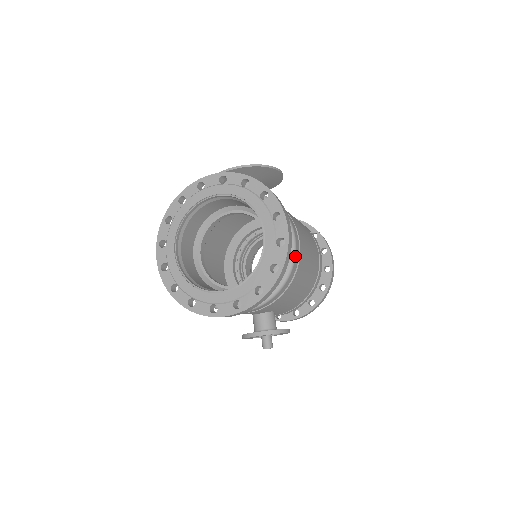
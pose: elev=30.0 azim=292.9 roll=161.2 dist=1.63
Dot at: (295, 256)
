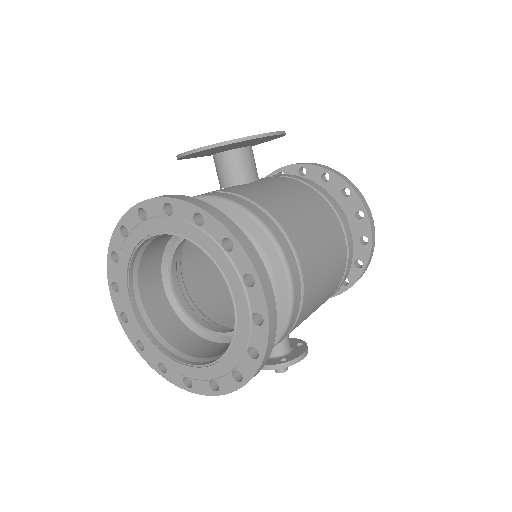
Dot at: (293, 303)
